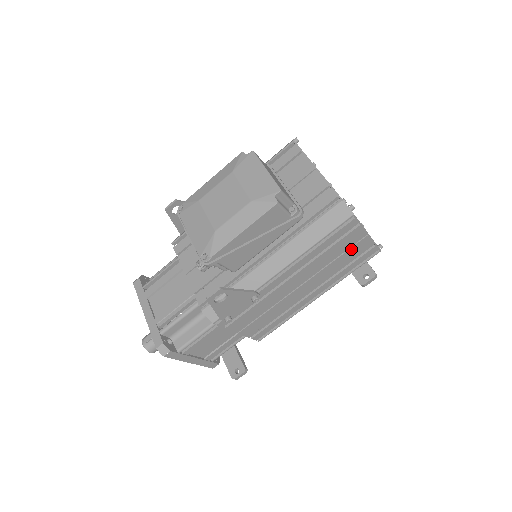
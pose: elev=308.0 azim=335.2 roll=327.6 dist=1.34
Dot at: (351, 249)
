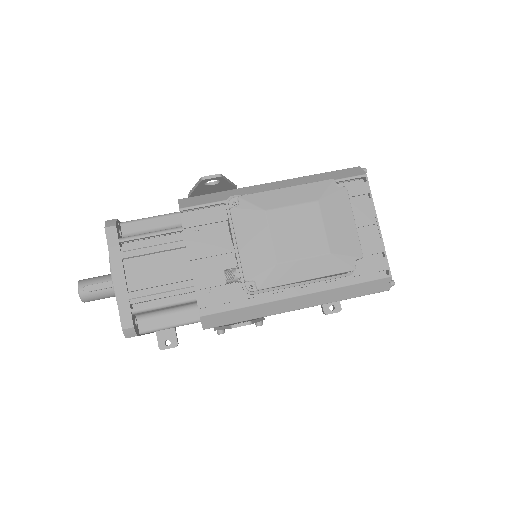
Dot at: occluded
